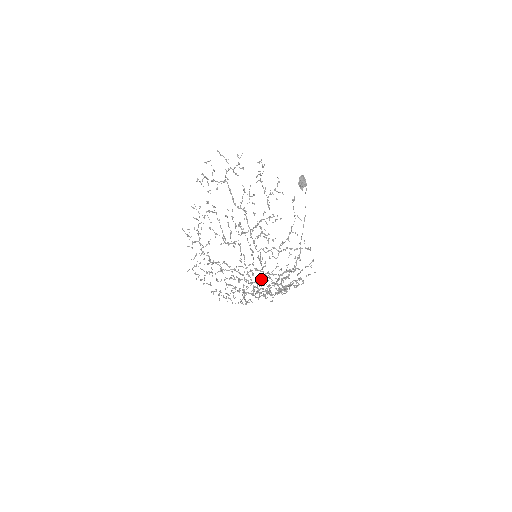
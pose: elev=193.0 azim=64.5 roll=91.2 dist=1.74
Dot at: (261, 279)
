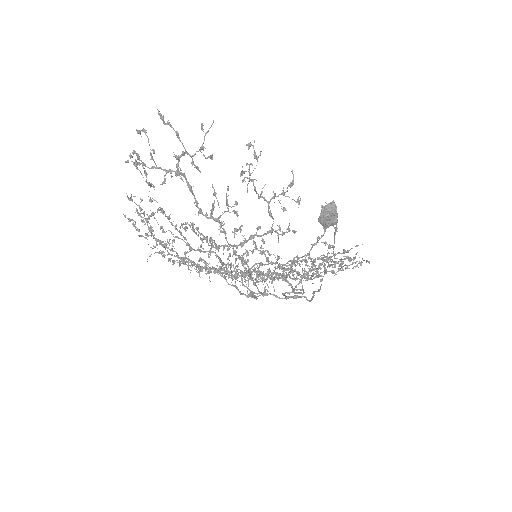
Dot at: (265, 279)
